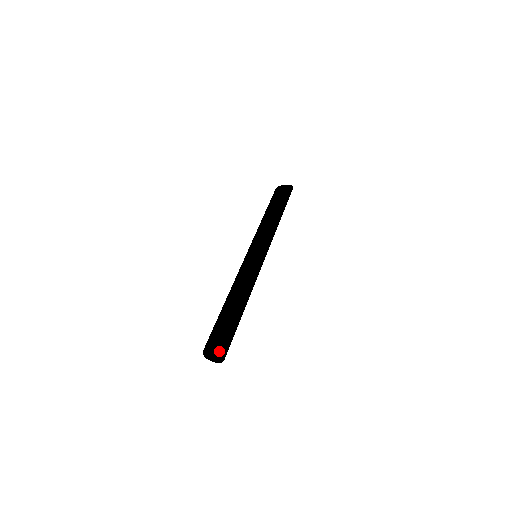
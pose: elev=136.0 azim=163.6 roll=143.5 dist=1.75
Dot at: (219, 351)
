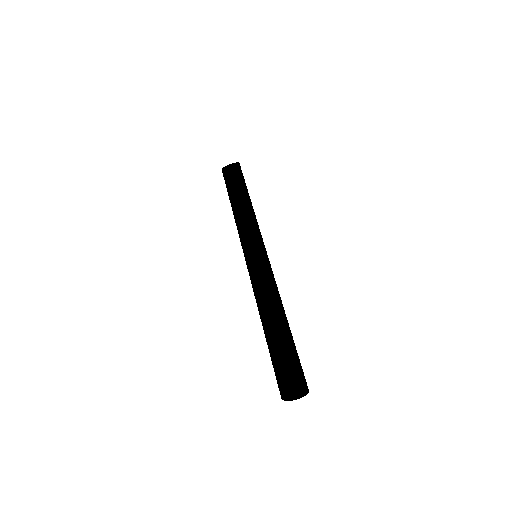
Dot at: (307, 388)
